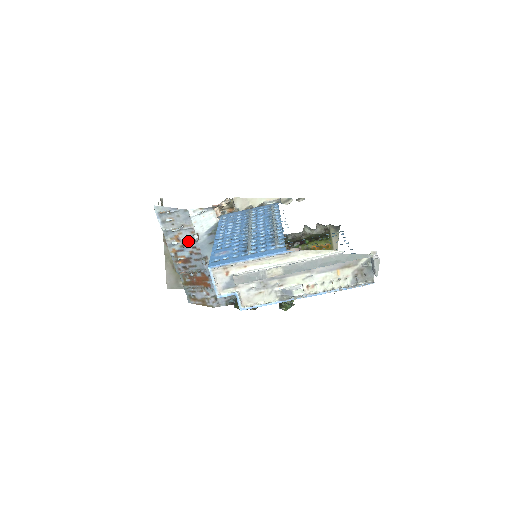
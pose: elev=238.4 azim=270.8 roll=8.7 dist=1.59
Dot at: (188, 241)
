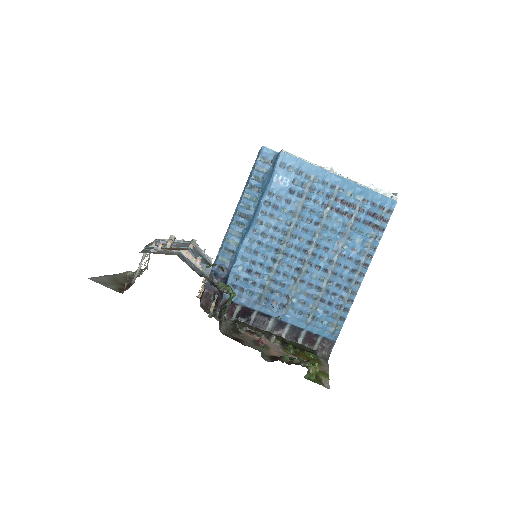
Dot at: (180, 244)
